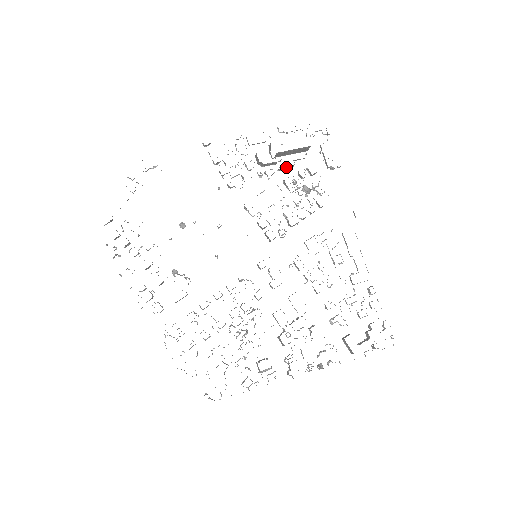
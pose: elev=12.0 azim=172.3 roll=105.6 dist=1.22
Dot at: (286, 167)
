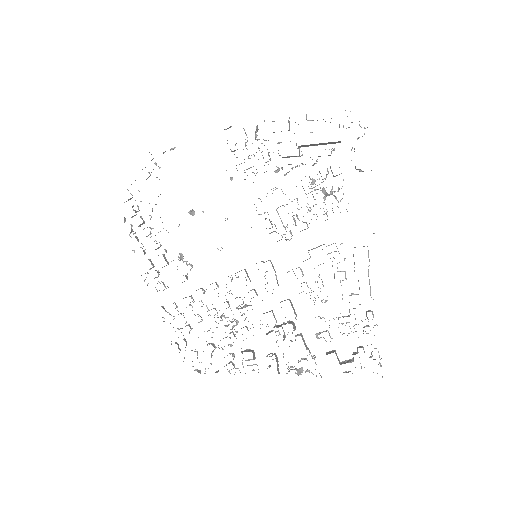
Dot at: occluded
